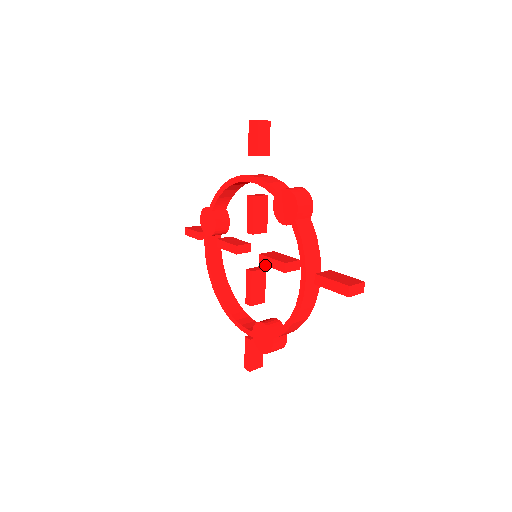
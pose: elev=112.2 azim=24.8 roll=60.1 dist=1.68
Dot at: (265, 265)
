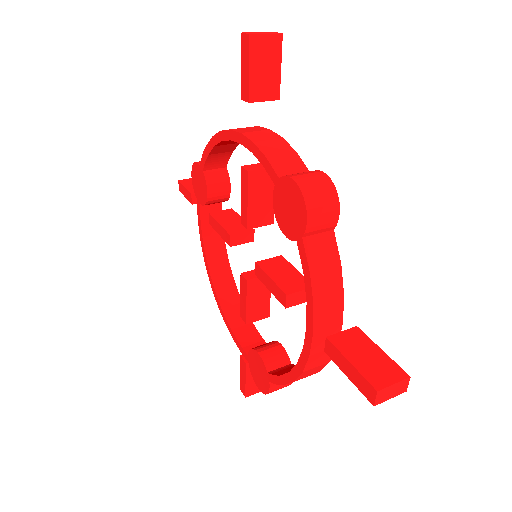
Dot at: (262, 282)
